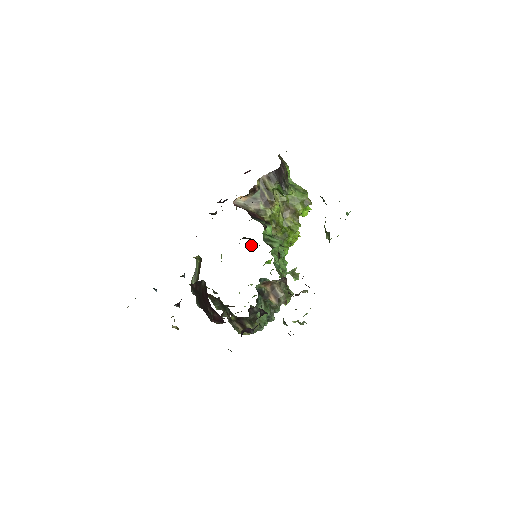
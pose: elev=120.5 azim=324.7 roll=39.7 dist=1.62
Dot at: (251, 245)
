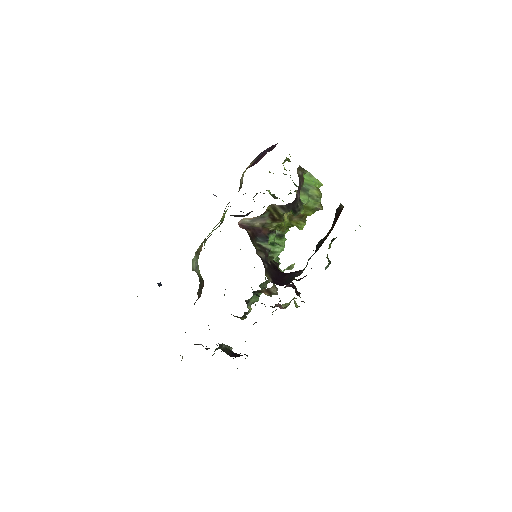
Dot at: (253, 199)
